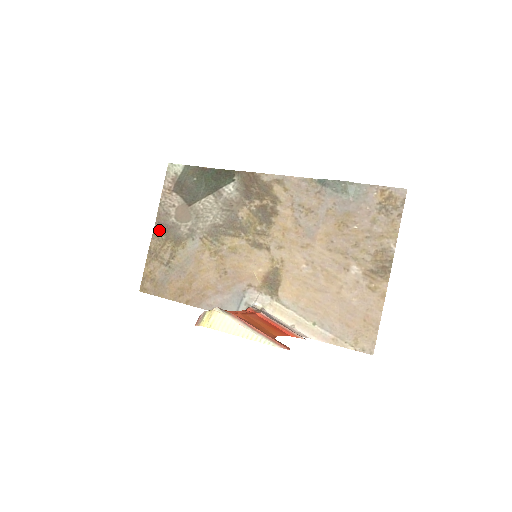
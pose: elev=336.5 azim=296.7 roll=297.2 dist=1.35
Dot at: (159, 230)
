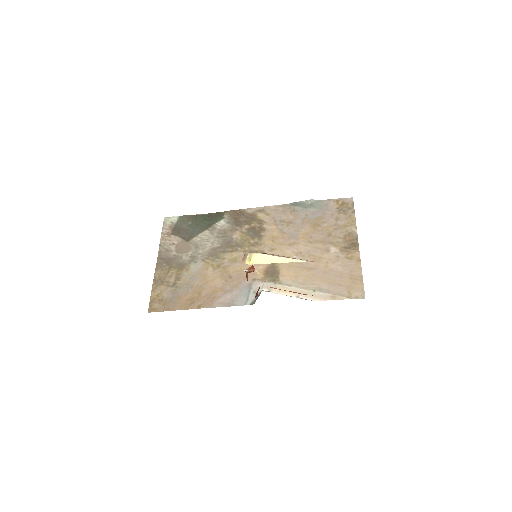
Dot at: (162, 263)
